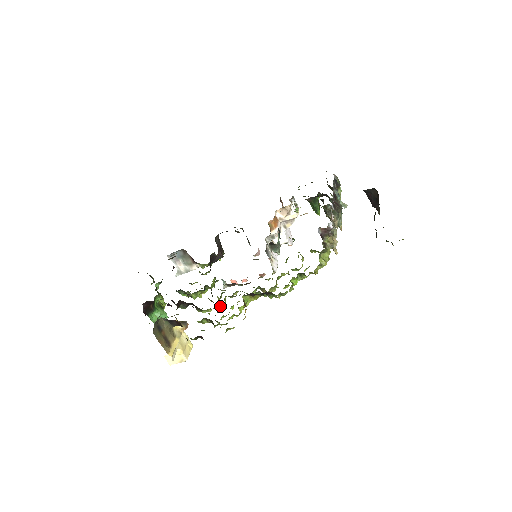
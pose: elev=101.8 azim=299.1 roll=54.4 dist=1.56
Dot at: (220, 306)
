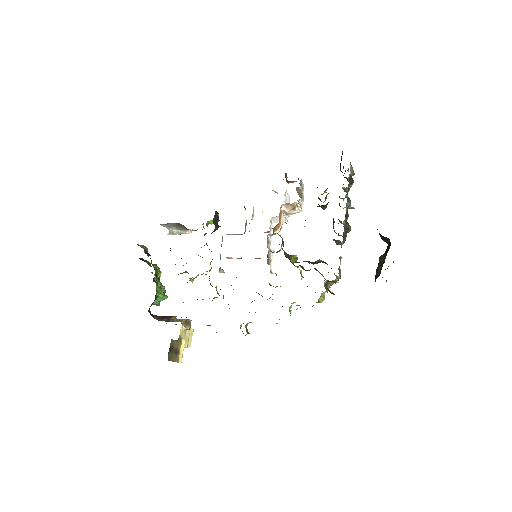
Dot at: occluded
